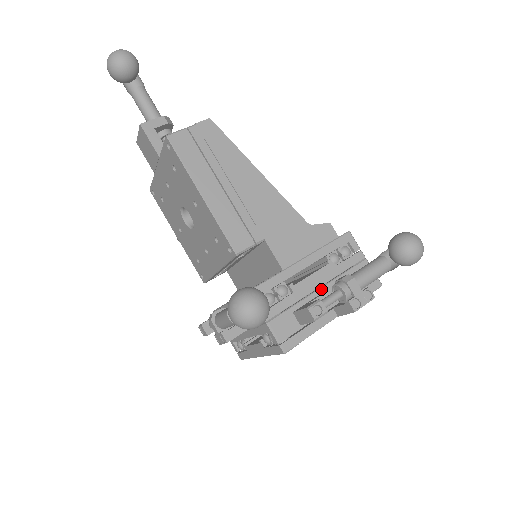
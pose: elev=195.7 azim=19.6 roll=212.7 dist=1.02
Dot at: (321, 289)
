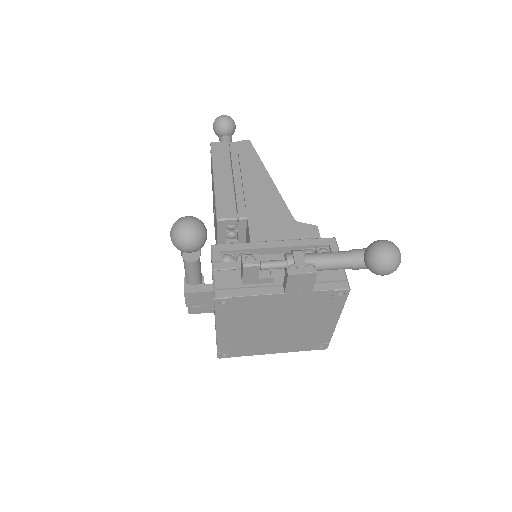
Dot at: occluded
